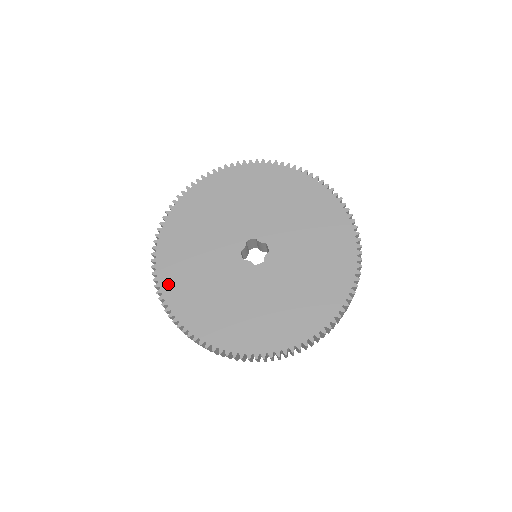
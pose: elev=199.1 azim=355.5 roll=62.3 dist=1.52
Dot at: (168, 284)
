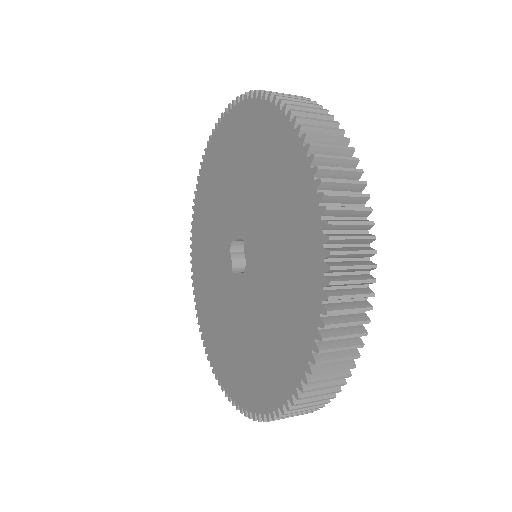
Dot at: (198, 201)
